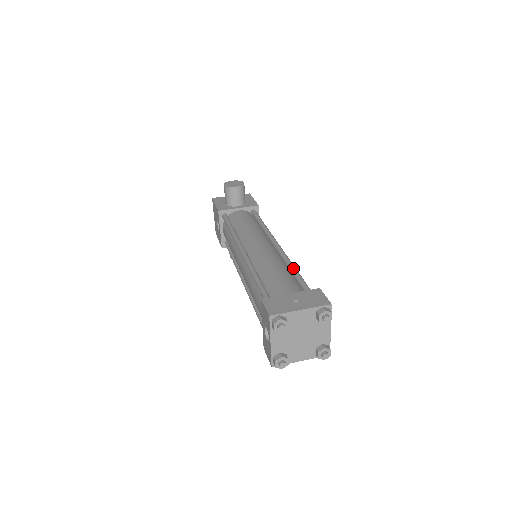
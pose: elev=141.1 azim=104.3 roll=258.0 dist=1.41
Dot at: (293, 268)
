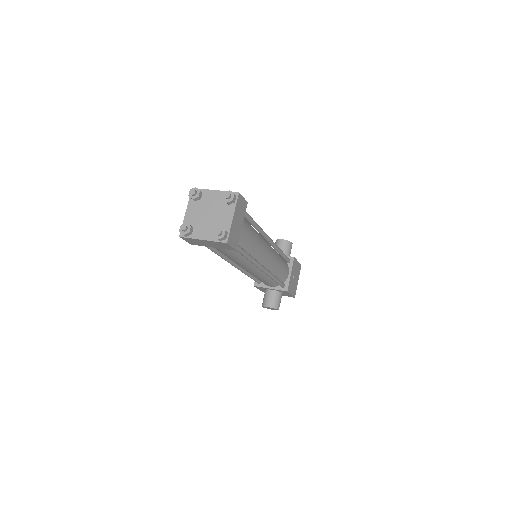
Dot at: occluded
